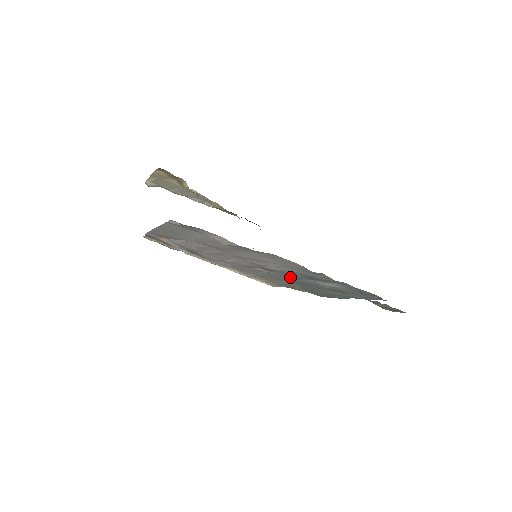
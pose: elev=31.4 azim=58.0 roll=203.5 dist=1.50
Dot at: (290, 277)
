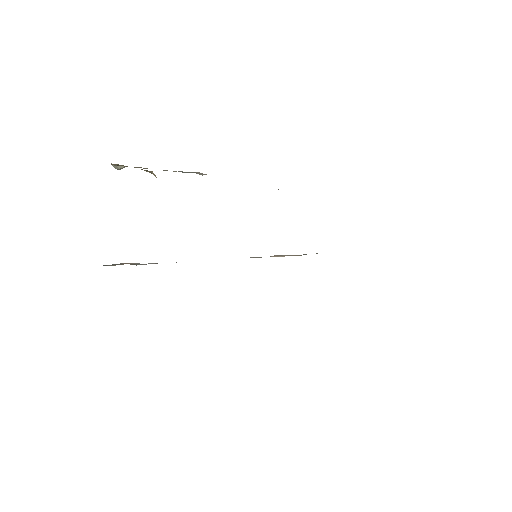
Dot at: occluded
